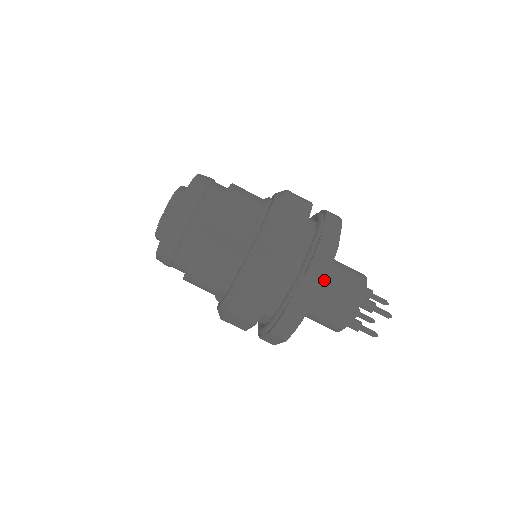
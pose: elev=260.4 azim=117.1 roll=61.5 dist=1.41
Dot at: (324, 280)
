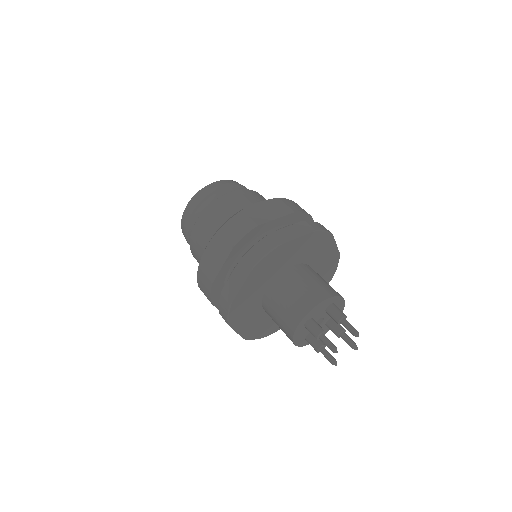
Dot at: (313, 231)
